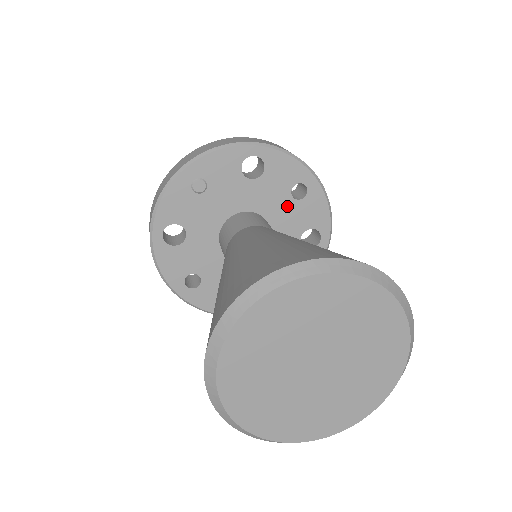
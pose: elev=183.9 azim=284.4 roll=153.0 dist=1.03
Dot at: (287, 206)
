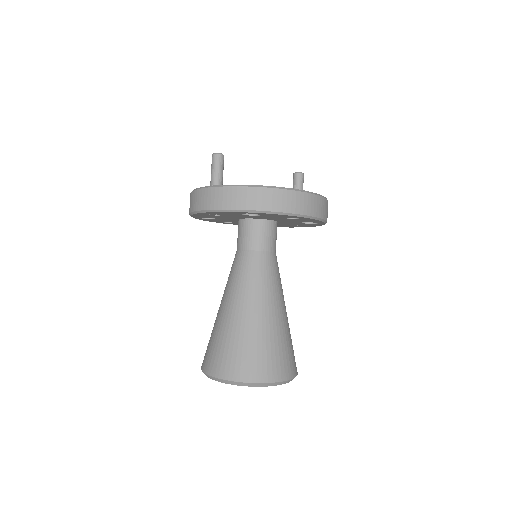
Dot at: (285, 219)
